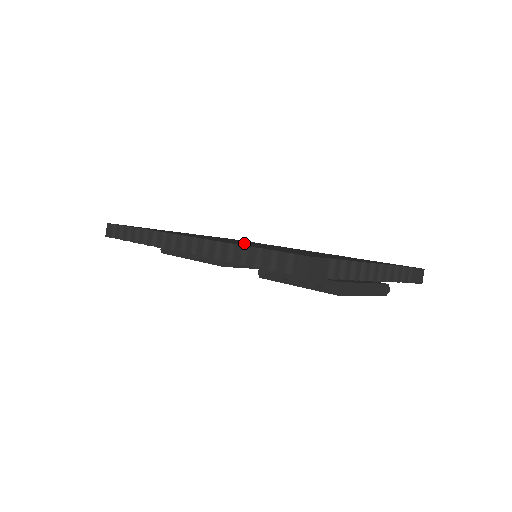
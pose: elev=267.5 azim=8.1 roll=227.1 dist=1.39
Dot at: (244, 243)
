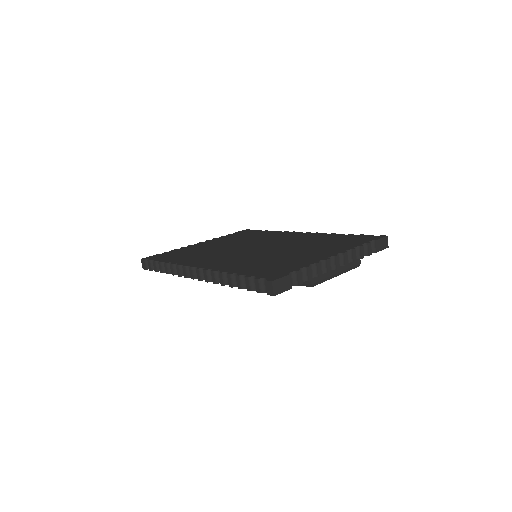
Dot at: (241, 255)
